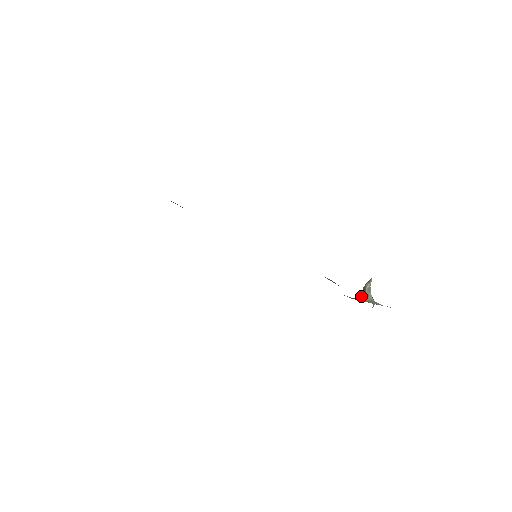
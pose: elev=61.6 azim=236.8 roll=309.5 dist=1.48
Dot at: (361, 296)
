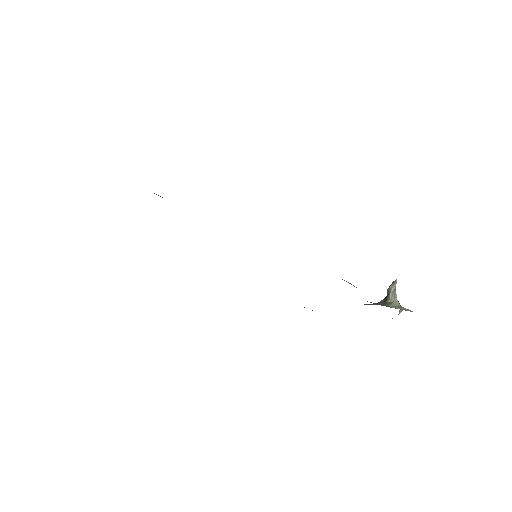
Dot at: (385, 301)
